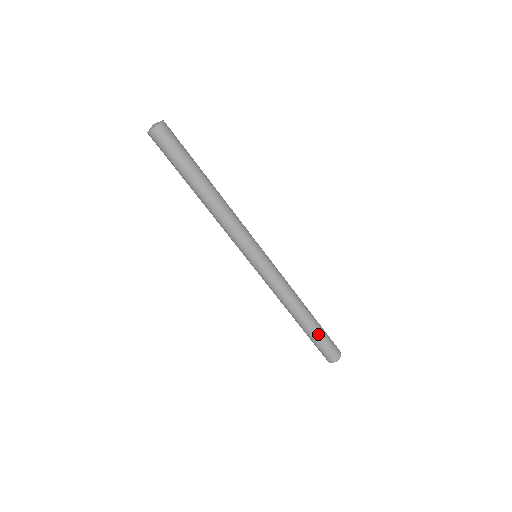
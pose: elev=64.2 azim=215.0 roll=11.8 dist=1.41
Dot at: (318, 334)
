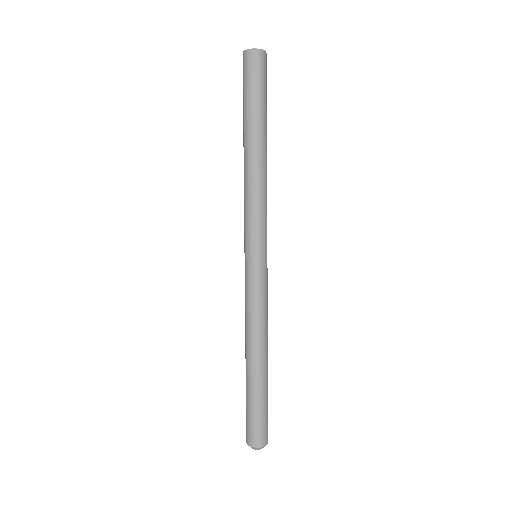
Dot at: occluded
